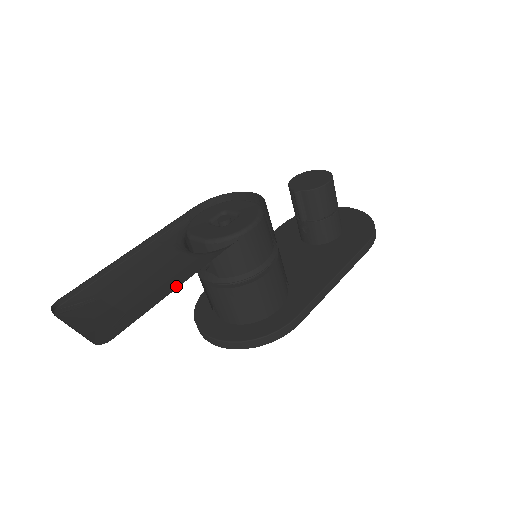
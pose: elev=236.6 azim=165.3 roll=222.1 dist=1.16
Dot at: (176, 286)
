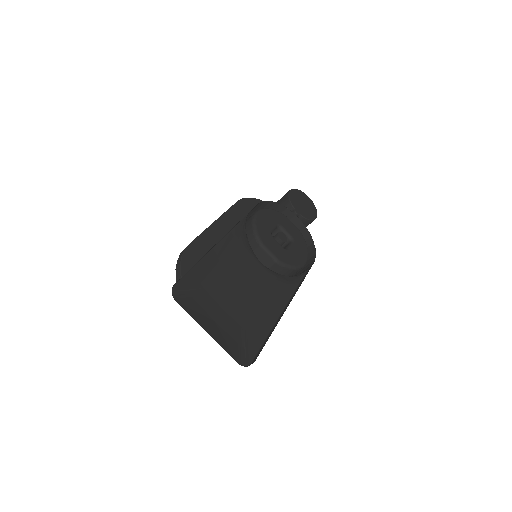
Dot at: (276, 313)
